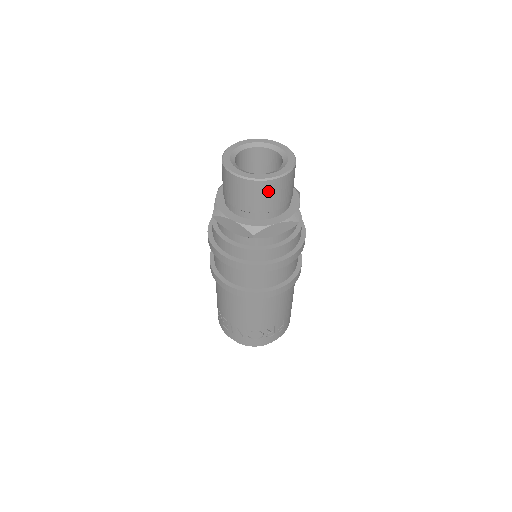
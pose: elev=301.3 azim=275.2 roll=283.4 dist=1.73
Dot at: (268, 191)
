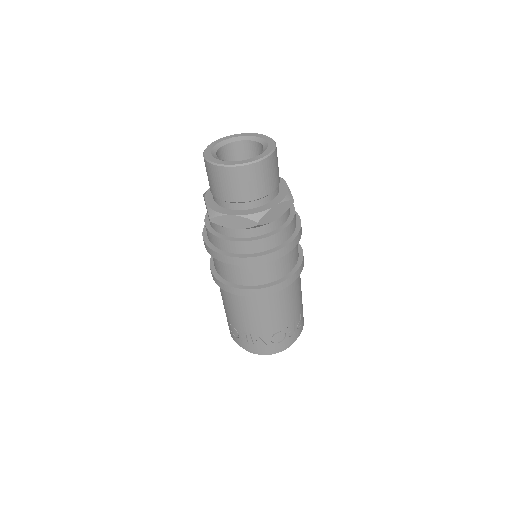
Dot at: (260, 173)
